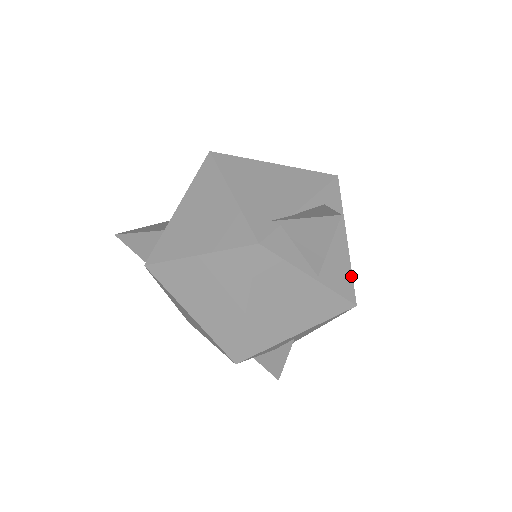
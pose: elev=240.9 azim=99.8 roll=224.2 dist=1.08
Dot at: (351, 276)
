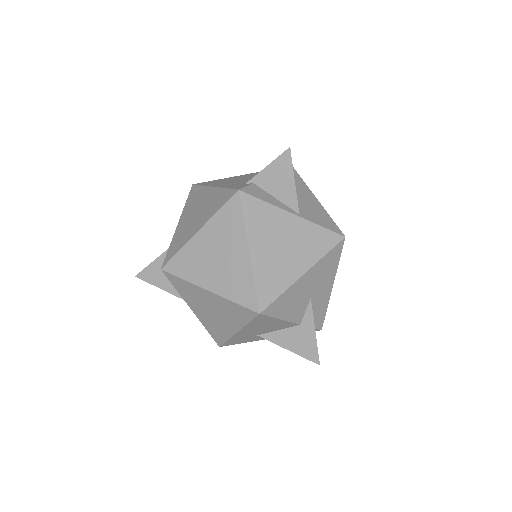
Dot at: (331, 219)
